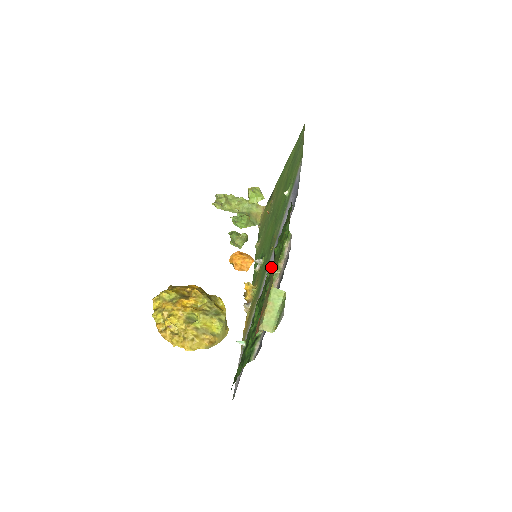
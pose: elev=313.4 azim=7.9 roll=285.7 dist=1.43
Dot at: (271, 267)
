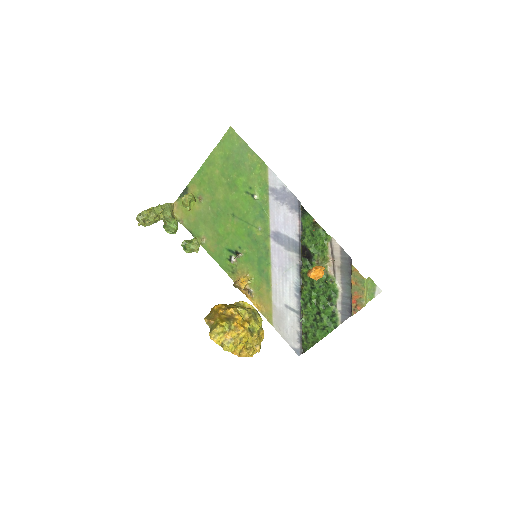
Dot at: (314, 263)
